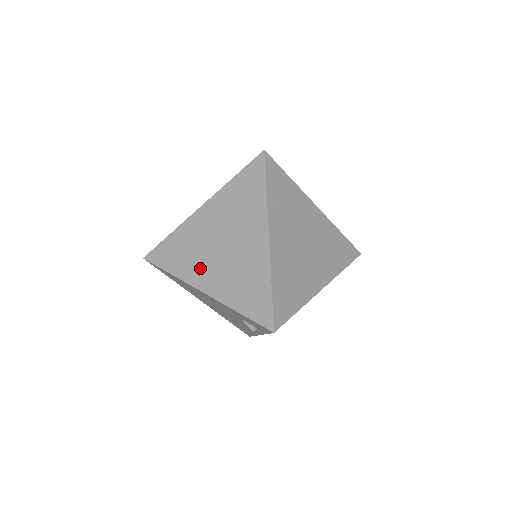
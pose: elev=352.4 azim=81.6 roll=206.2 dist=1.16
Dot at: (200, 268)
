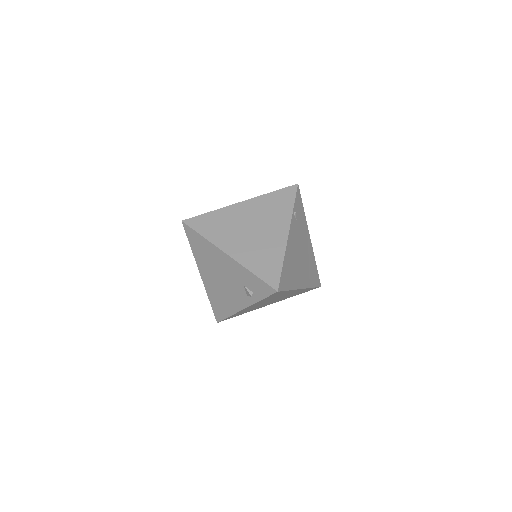
Dot at: (230, 239)
